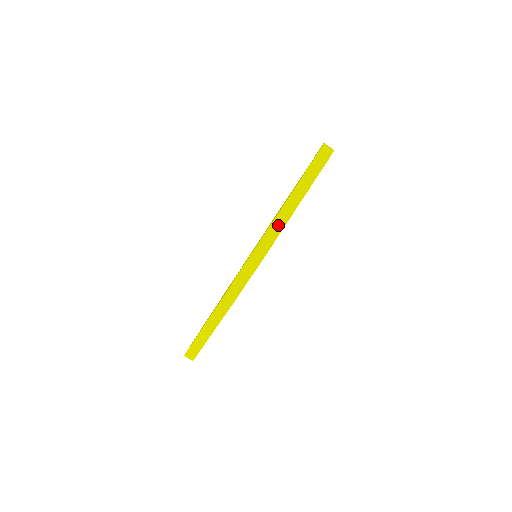
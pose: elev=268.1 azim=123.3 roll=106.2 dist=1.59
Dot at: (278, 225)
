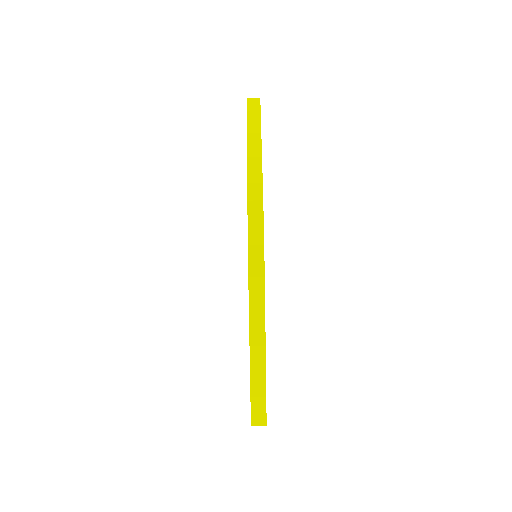
Dot at: (255, 172)
